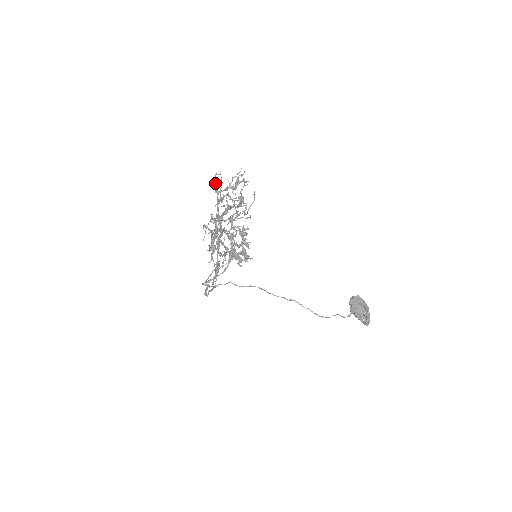
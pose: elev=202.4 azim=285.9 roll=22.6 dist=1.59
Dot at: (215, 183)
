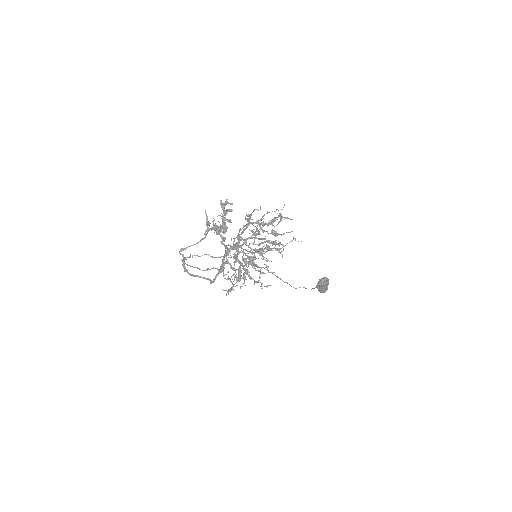
Dot at: occluded
